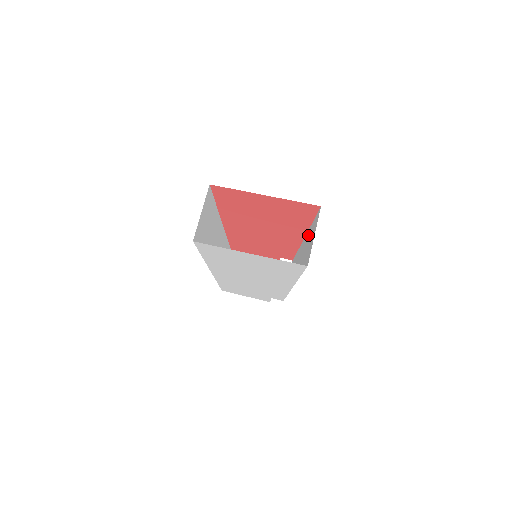
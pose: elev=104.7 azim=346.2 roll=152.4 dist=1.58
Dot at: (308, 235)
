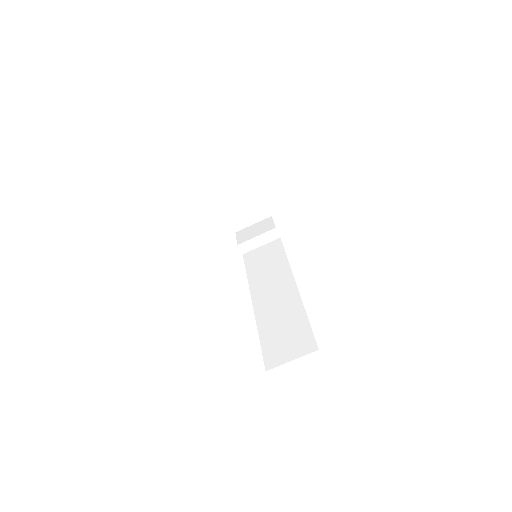
Dot at: (297, 313)
